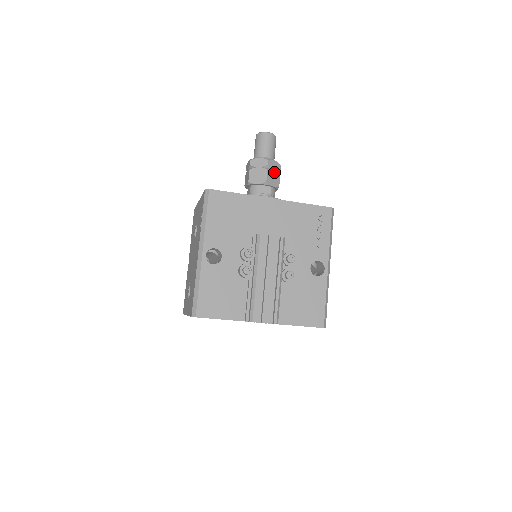
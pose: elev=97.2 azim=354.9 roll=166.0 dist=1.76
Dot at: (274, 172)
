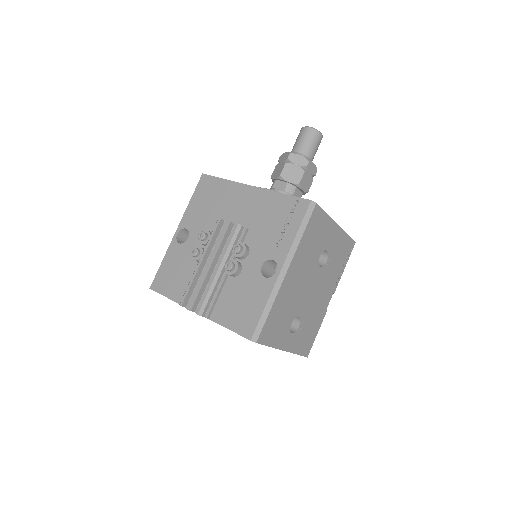
Dot at: (296, 167)
